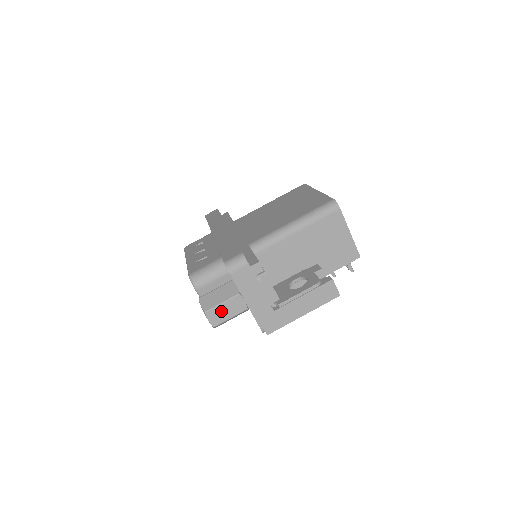
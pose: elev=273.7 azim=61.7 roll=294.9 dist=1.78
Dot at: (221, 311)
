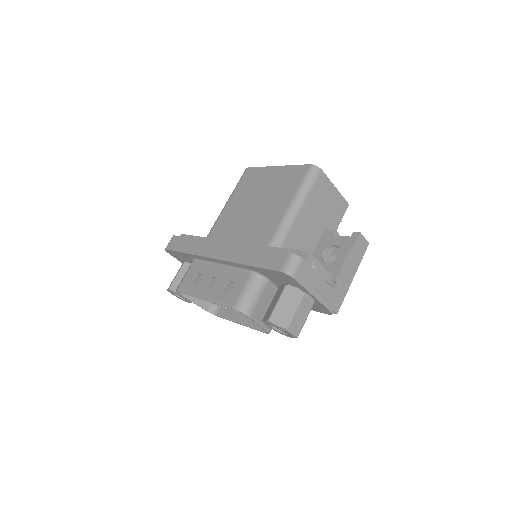
Dot at: (298, 318)
